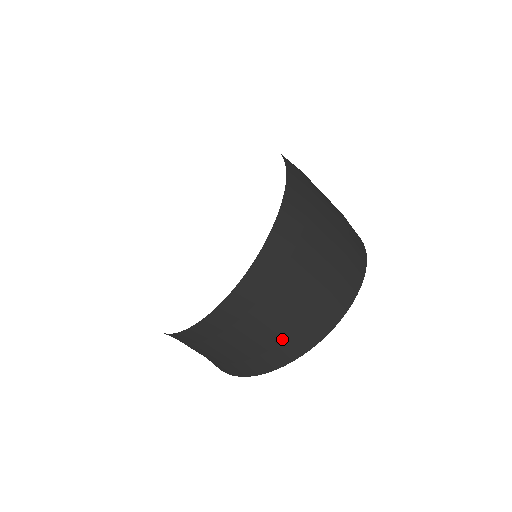
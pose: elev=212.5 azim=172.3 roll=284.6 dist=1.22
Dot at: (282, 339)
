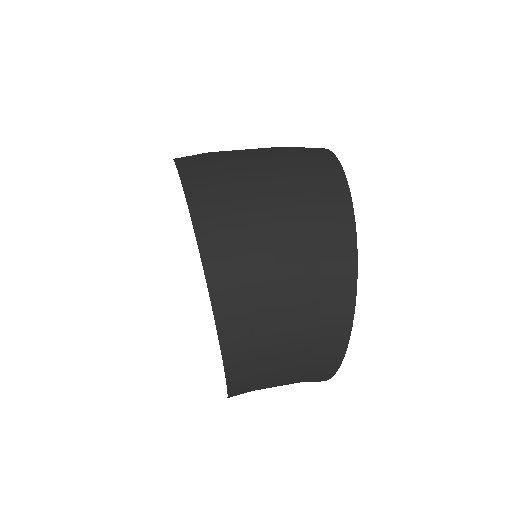
Dot at: (316, 317)
